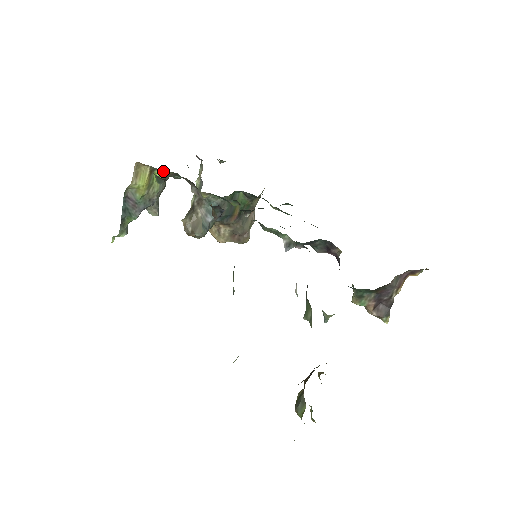
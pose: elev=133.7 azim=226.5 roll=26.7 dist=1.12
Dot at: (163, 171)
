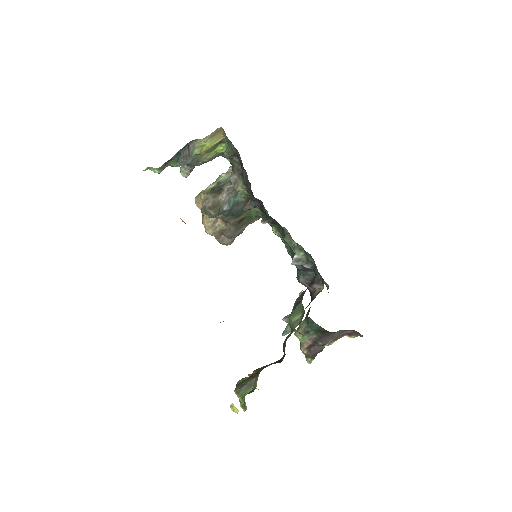
Dot at: occluded
